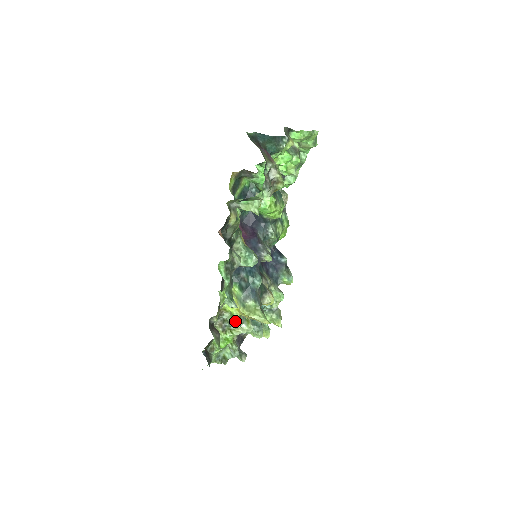
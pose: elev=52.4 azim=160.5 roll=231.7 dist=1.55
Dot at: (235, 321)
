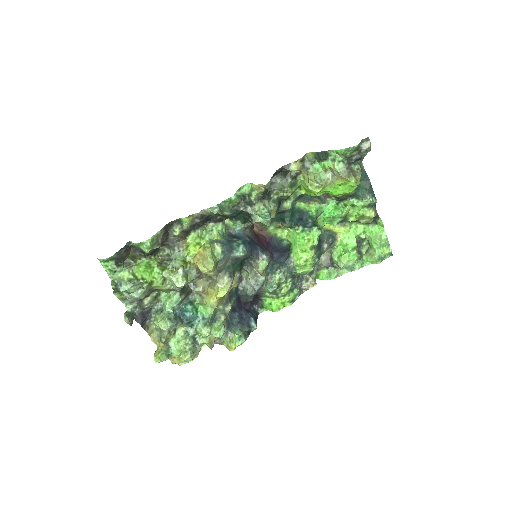
Dot at: (182, 260)
